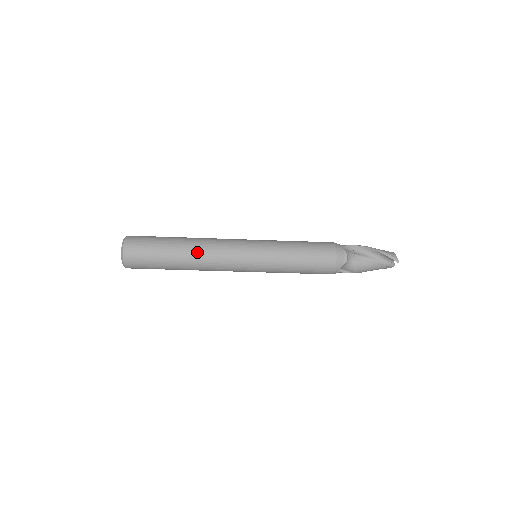
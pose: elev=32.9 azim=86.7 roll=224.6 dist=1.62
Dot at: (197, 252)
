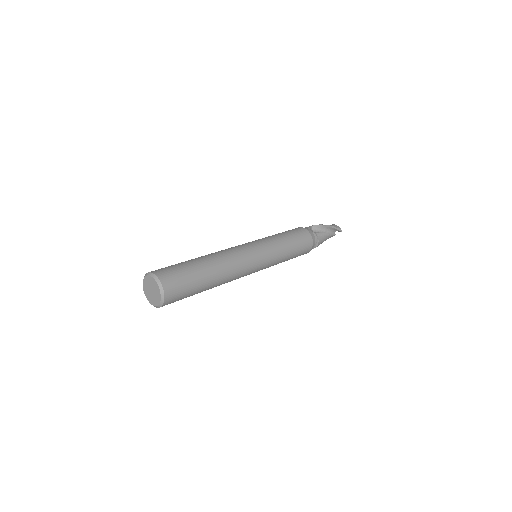
Dot at: (225, 268)
